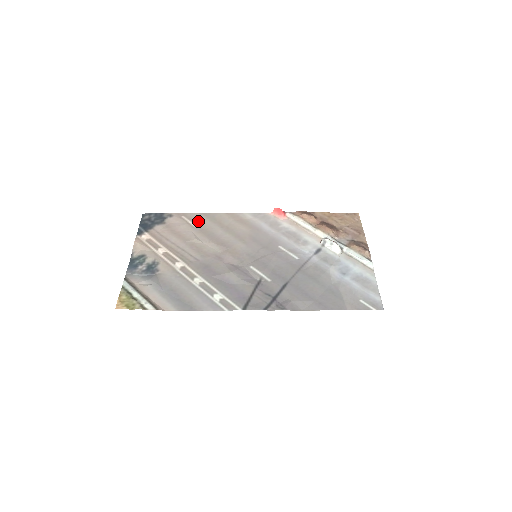
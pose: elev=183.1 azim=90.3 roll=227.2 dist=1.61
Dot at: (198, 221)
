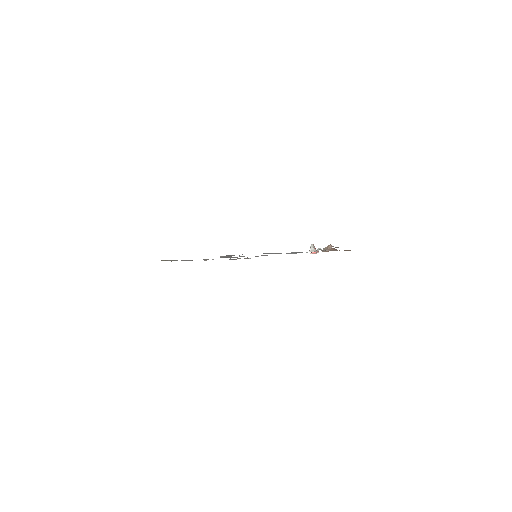
Dot at: occluded
